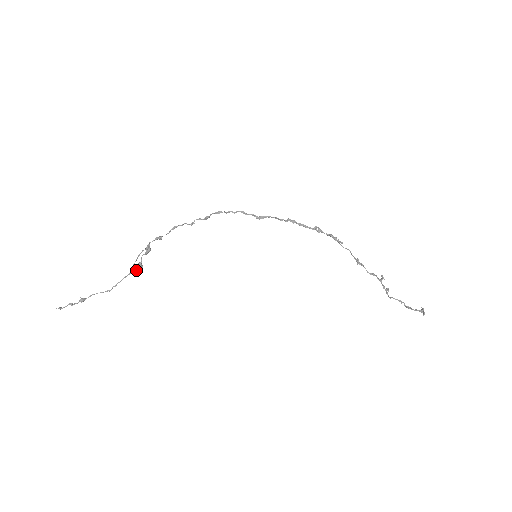
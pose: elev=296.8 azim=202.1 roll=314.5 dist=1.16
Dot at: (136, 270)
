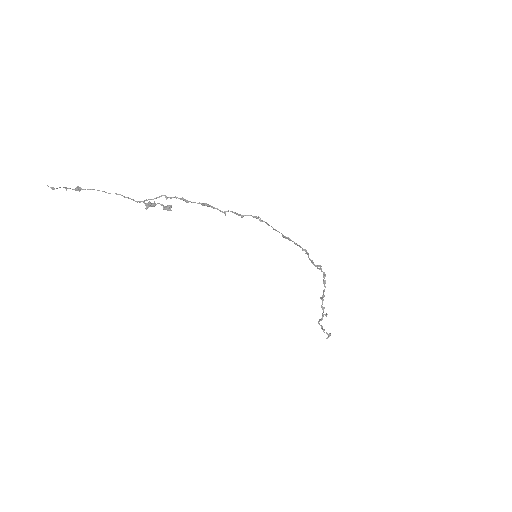
Dot at: (146, 209)
